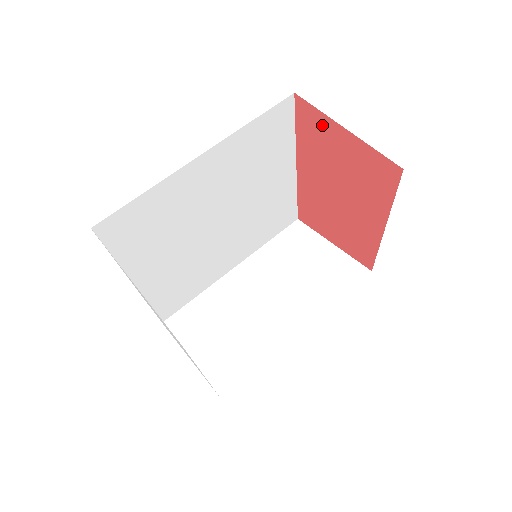
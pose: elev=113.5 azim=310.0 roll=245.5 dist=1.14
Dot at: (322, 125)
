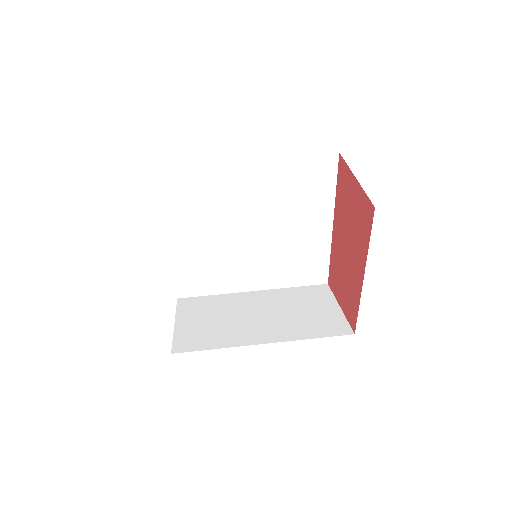
Dot at: (347, 178)
